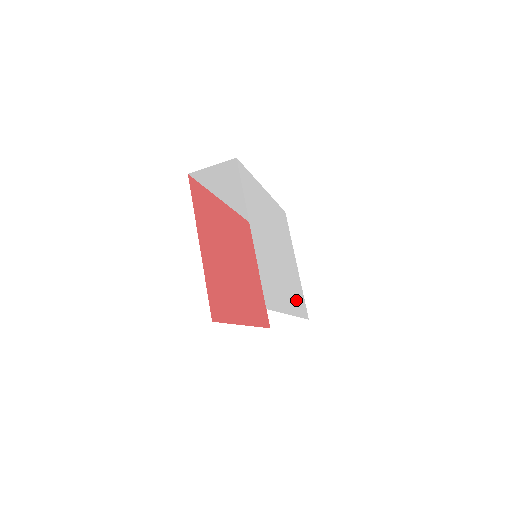
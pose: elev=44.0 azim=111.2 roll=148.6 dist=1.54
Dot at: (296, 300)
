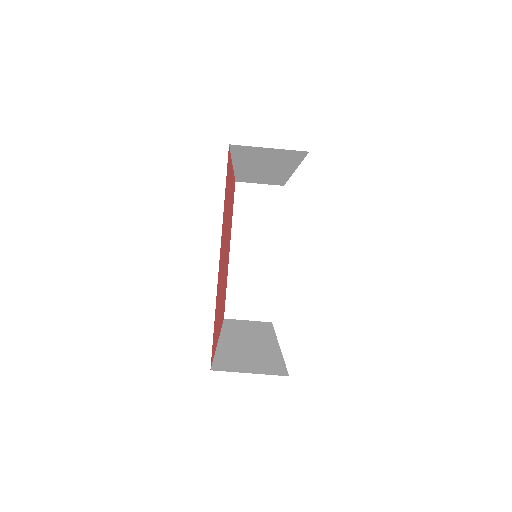
Dot at: occluded
